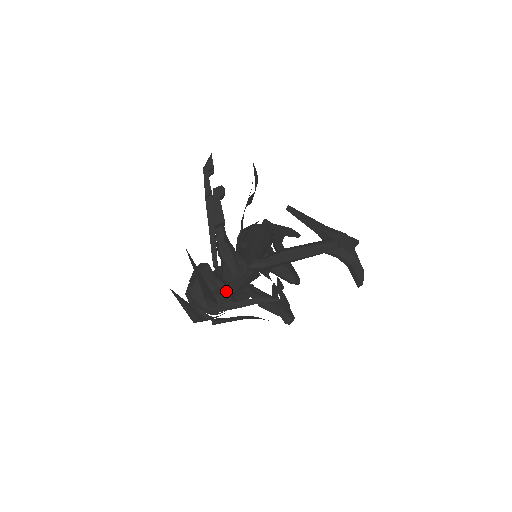
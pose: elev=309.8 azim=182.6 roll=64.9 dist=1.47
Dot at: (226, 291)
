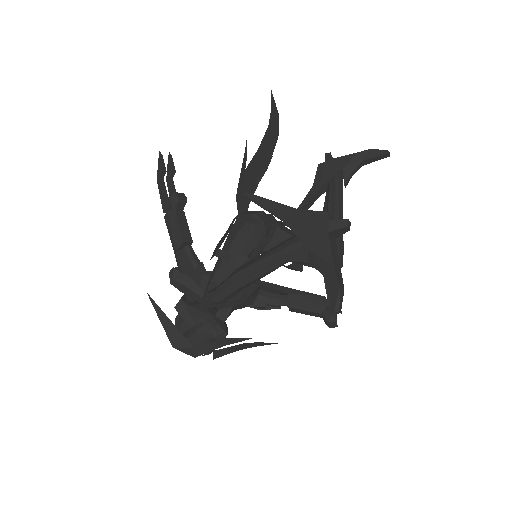
Dot at: (204, 327)
